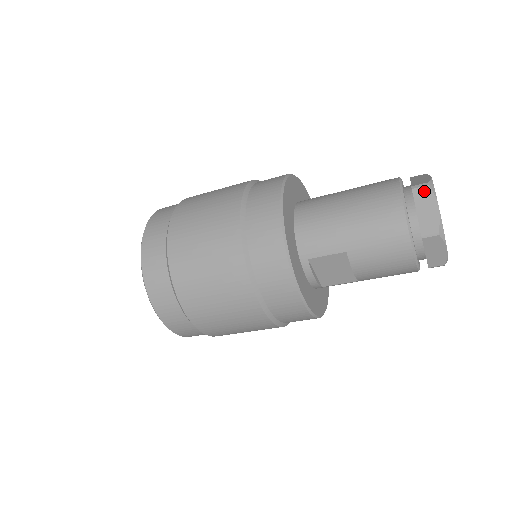
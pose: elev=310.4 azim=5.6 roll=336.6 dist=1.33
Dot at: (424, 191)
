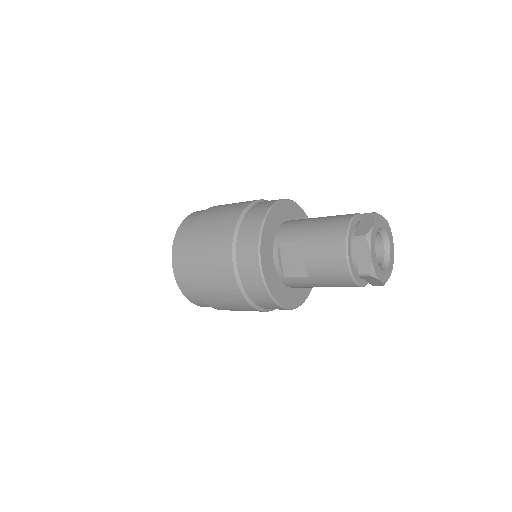
Dot at: (370, 215)
